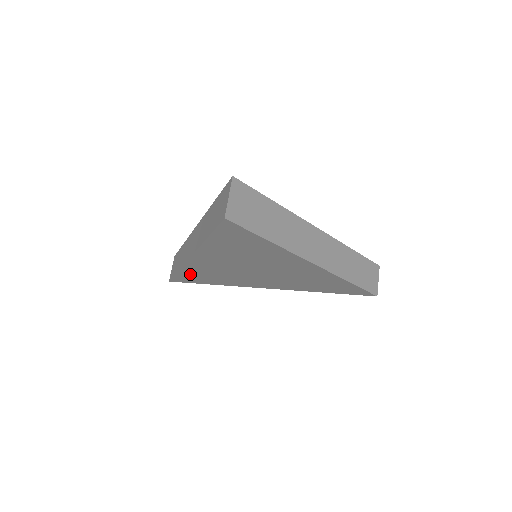
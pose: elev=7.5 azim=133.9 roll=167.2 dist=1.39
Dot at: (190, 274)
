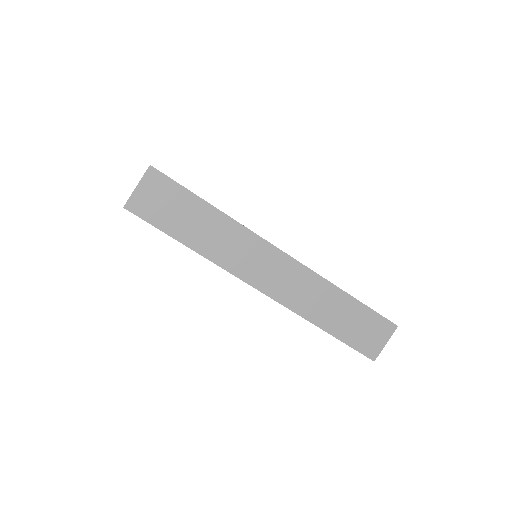
Dot at: occluded
